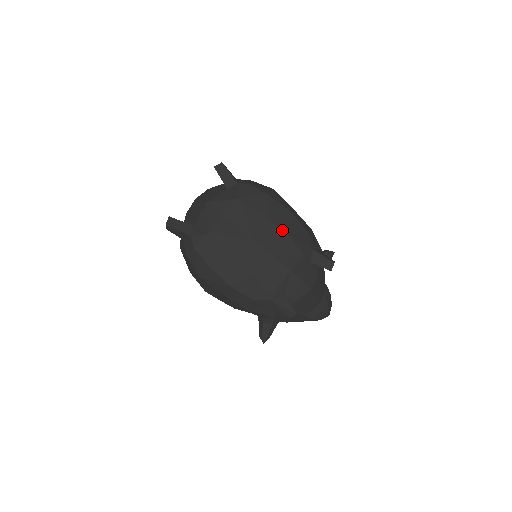
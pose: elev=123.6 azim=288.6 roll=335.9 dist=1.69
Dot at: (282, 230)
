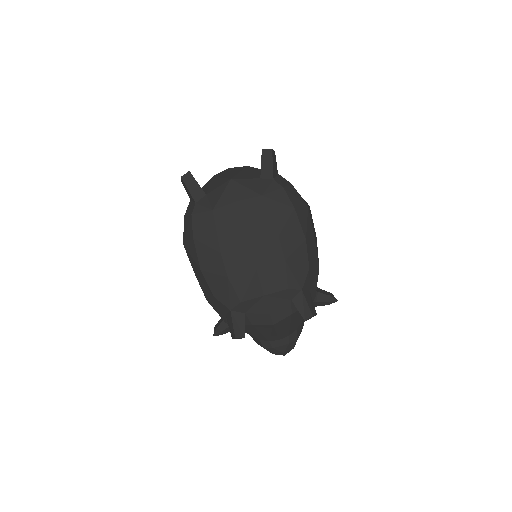
Dot at: (282, 252)
